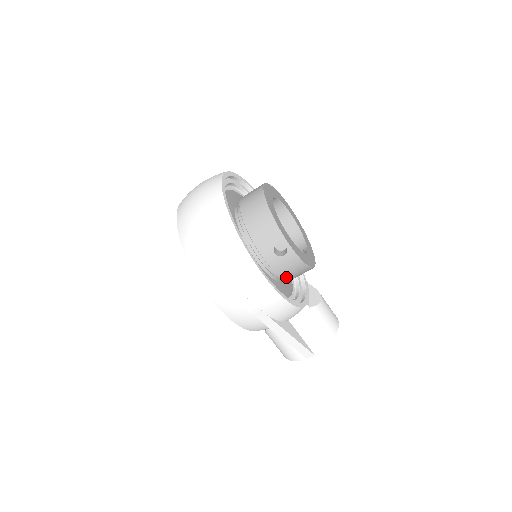
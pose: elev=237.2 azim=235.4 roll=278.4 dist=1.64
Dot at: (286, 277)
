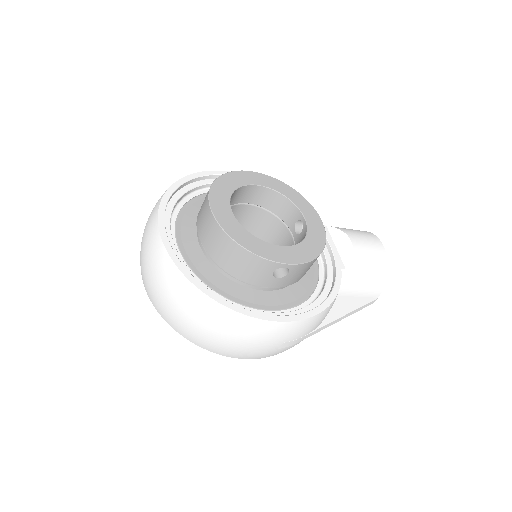
Dot at: occluded
